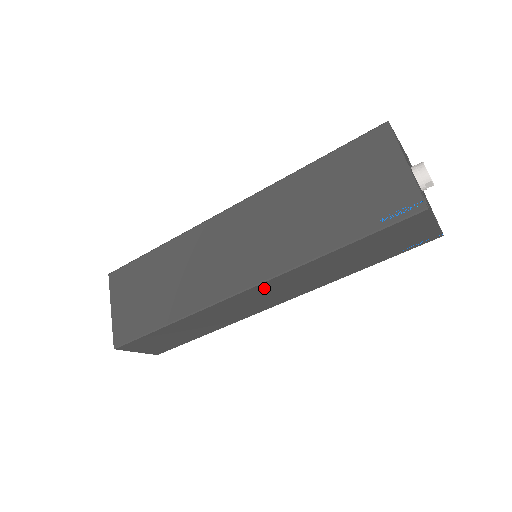
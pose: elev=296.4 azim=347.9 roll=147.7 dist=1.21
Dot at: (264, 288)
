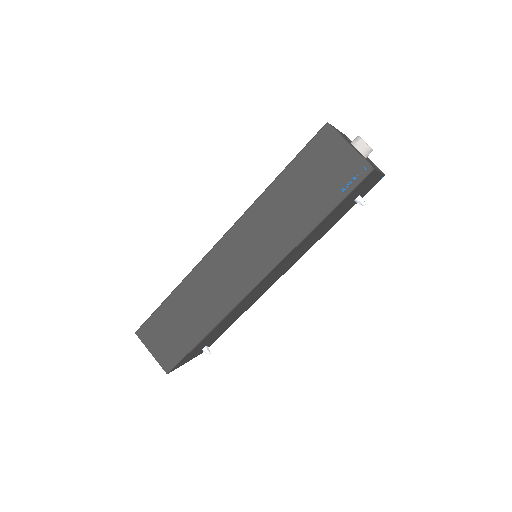
Dot at: (234, 240)
